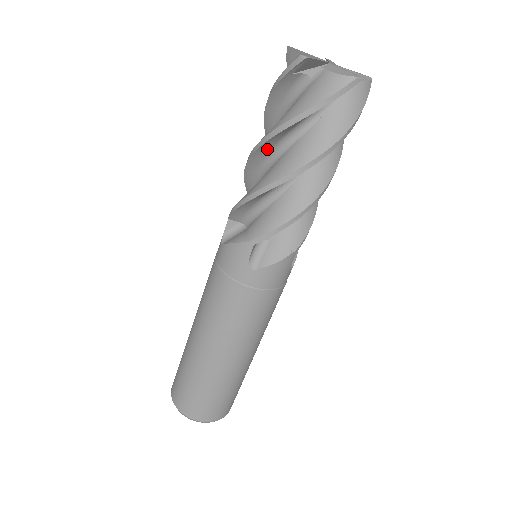
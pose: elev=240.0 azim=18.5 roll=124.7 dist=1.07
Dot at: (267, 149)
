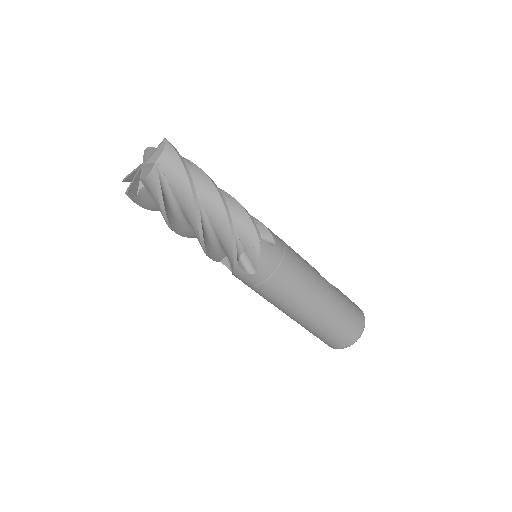
Dot at: (180, 227)
